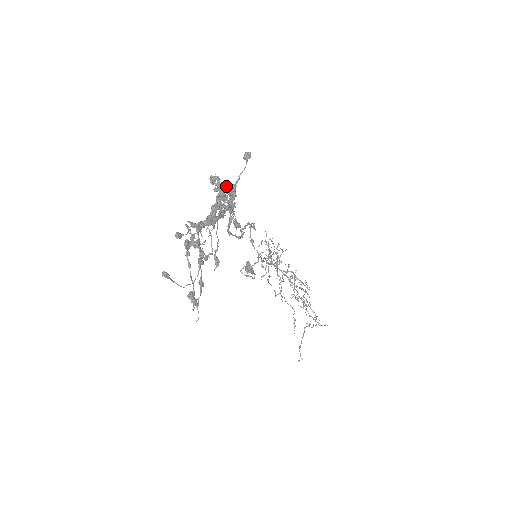
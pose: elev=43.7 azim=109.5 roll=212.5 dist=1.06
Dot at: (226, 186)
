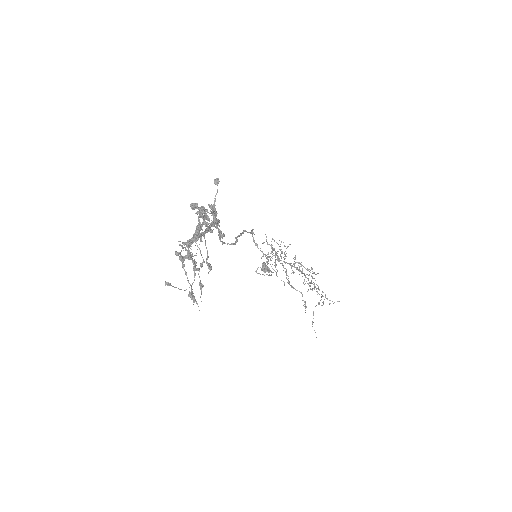
Dot at: (204, 208)
